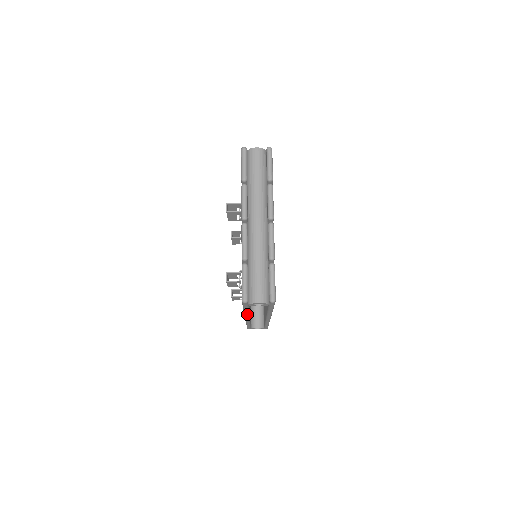
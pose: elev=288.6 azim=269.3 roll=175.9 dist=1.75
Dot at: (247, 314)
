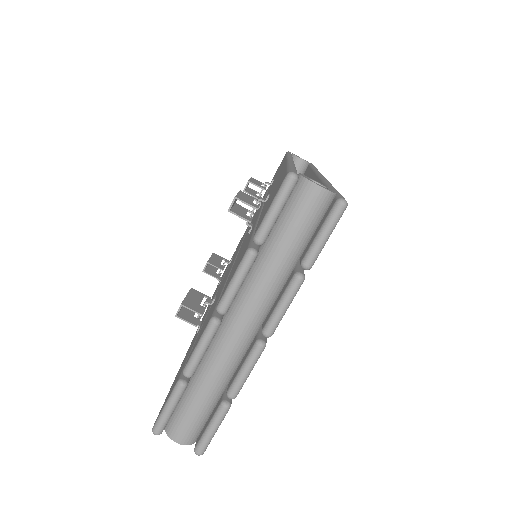
Dot at: occluded
